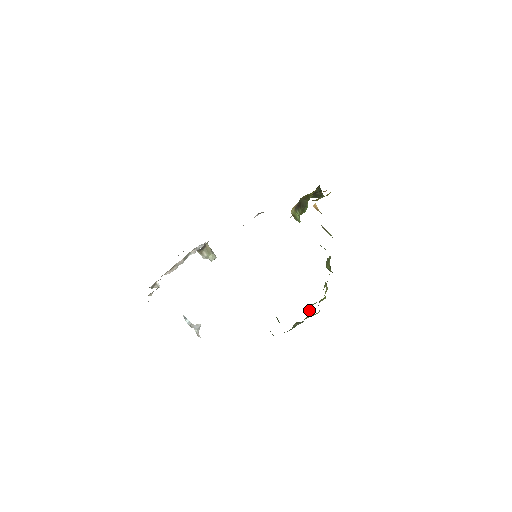
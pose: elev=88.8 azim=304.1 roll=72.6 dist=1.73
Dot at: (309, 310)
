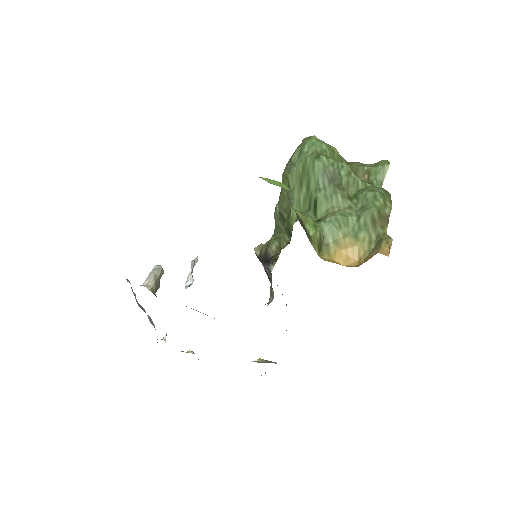
Dot at: occluded
